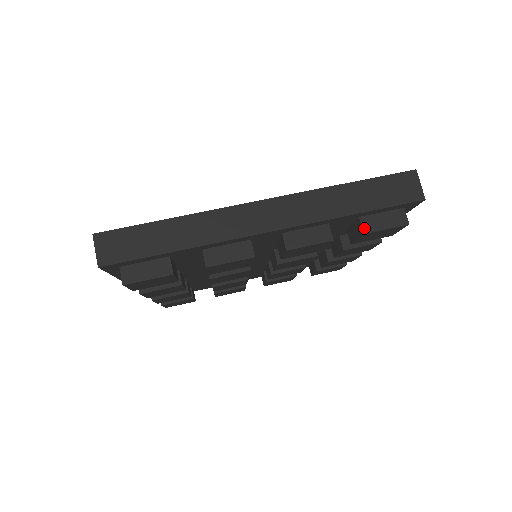
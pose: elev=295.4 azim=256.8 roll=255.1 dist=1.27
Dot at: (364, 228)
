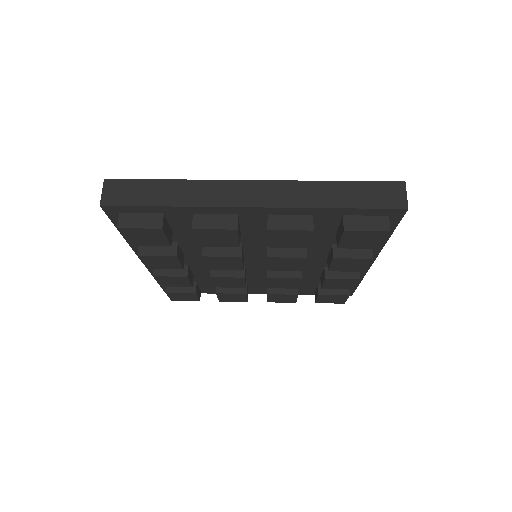
Dot at: (345, 226)
